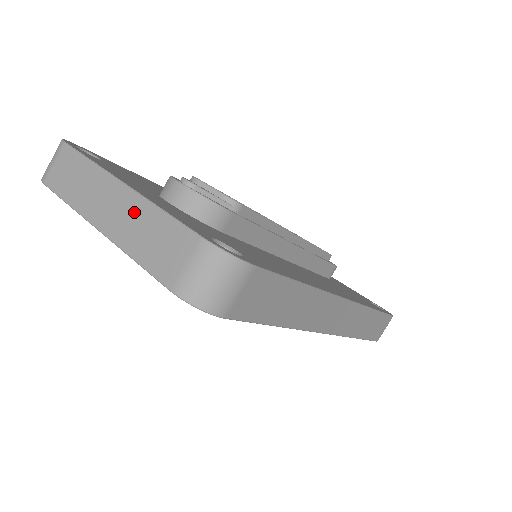
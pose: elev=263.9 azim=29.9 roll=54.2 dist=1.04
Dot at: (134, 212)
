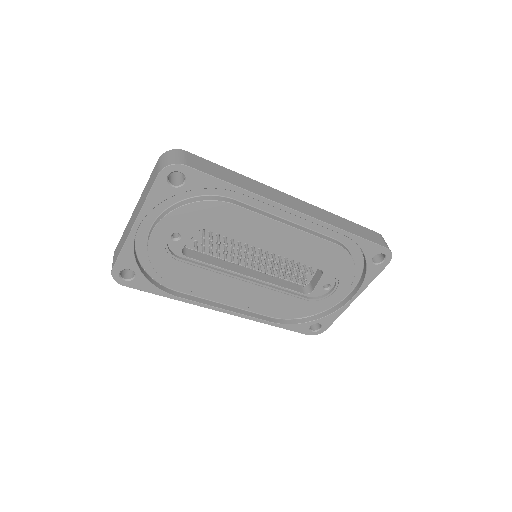
Dot at: (140, 200)
